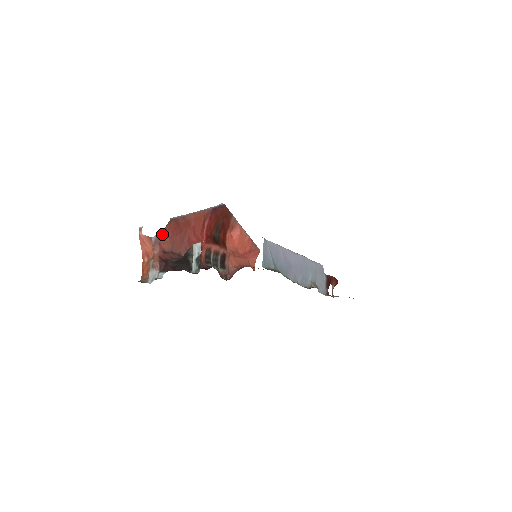
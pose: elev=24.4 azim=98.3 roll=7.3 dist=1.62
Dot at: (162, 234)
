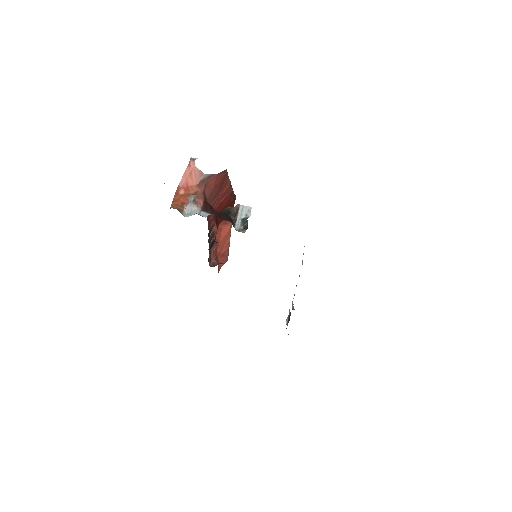
Dot at: (213, 177)
